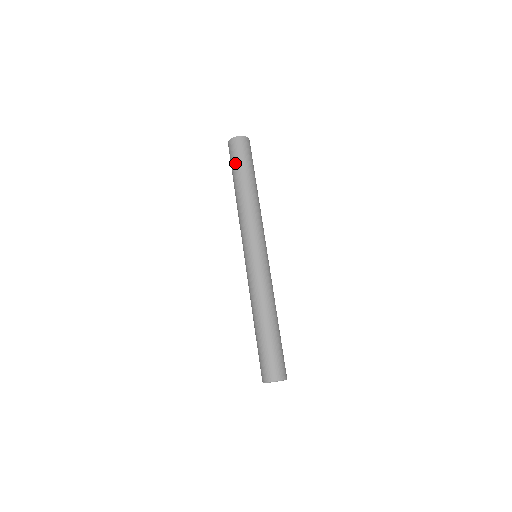
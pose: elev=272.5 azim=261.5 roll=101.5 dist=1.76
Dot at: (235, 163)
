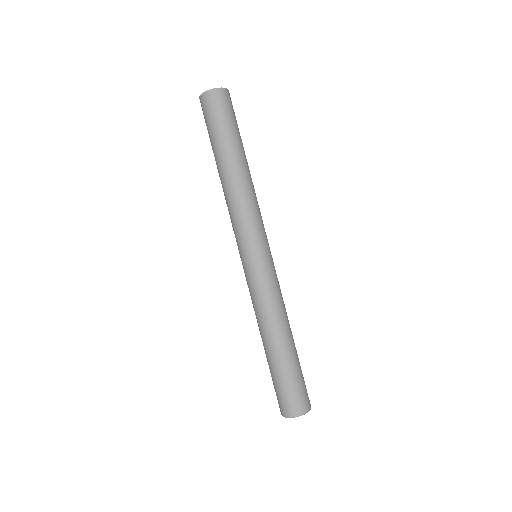
Dot at: (214, 129)
